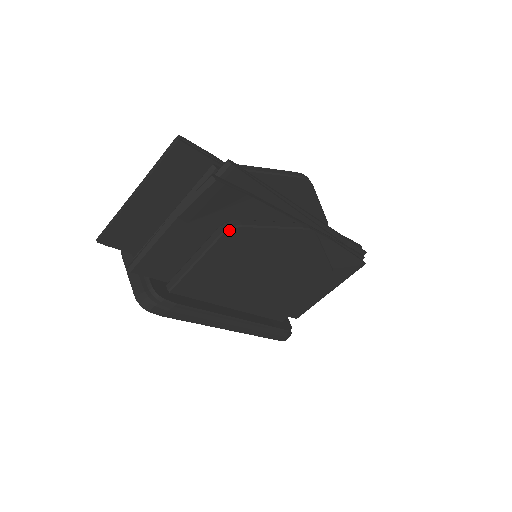
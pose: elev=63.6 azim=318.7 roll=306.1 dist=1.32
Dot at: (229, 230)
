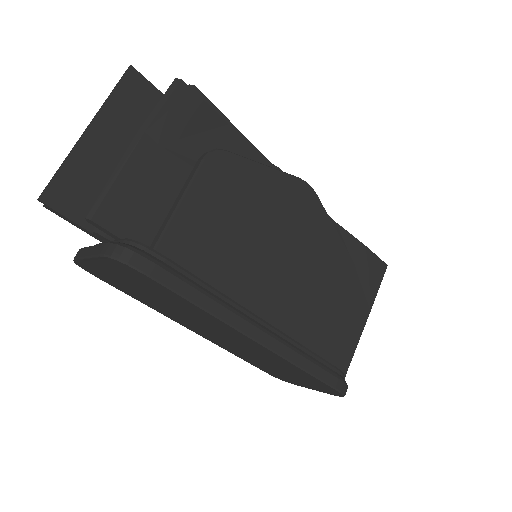
Dot at: (212, 152)
